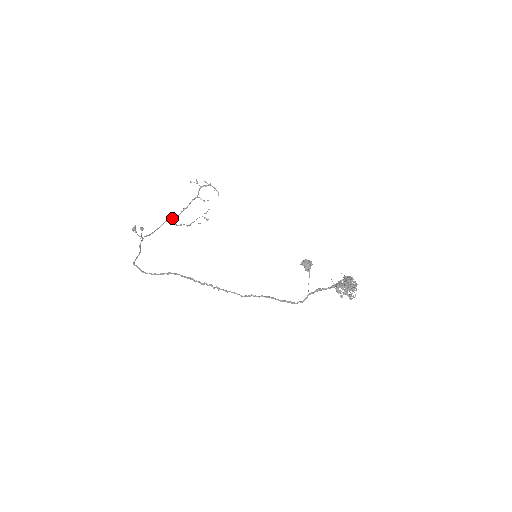
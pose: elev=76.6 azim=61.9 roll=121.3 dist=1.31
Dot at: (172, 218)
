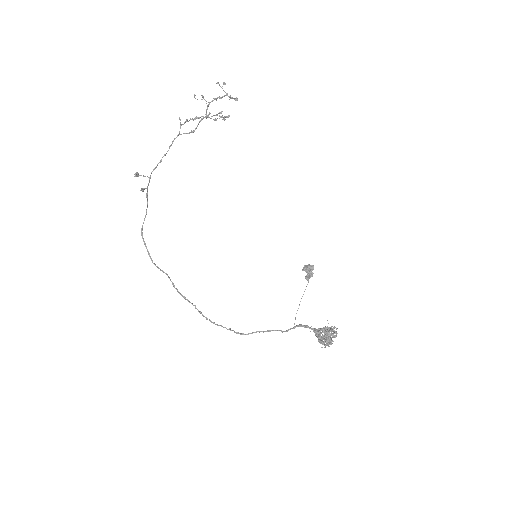
Dot at: (181, 134)
